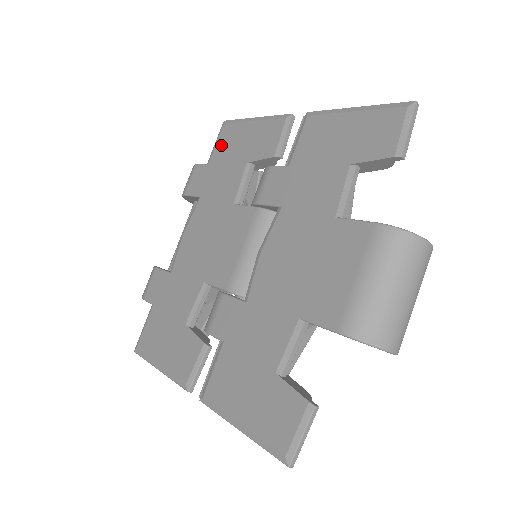
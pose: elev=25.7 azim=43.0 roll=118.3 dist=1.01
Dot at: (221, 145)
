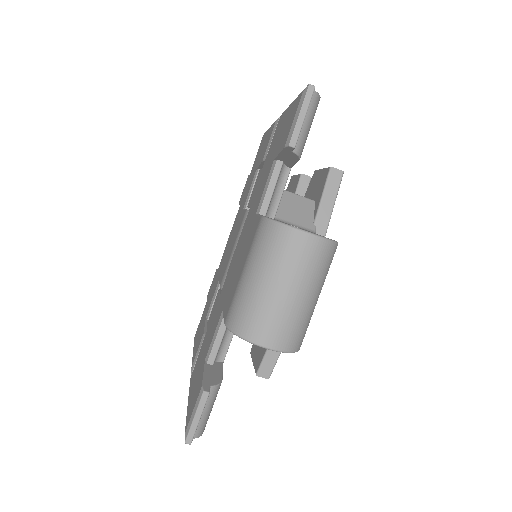
Dot at: (257, 155)
